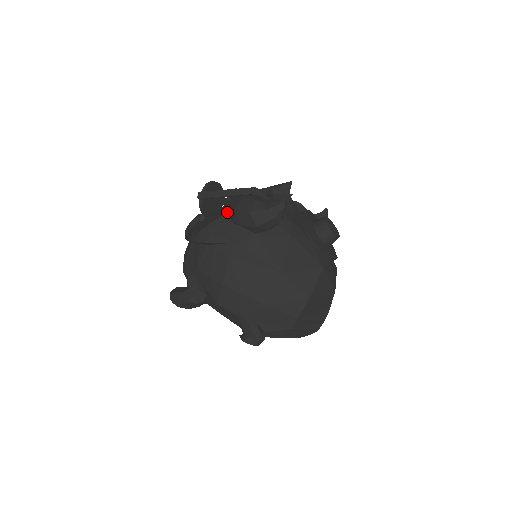
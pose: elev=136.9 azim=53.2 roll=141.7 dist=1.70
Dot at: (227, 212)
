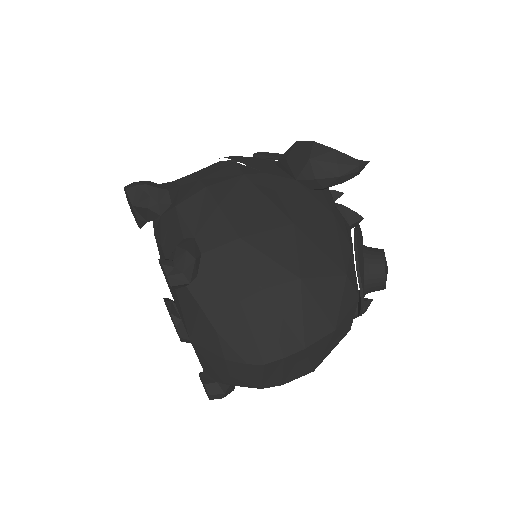
Dot at: occluded
